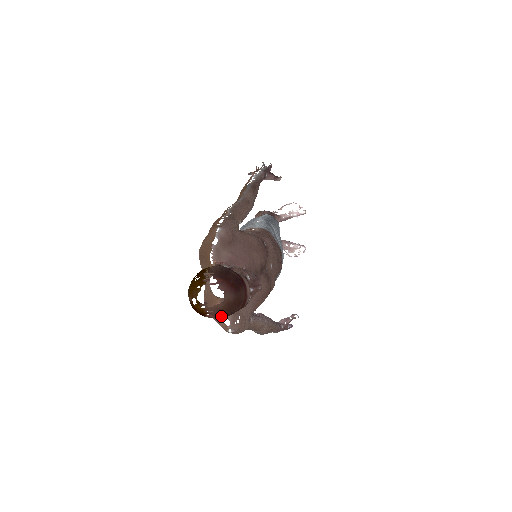
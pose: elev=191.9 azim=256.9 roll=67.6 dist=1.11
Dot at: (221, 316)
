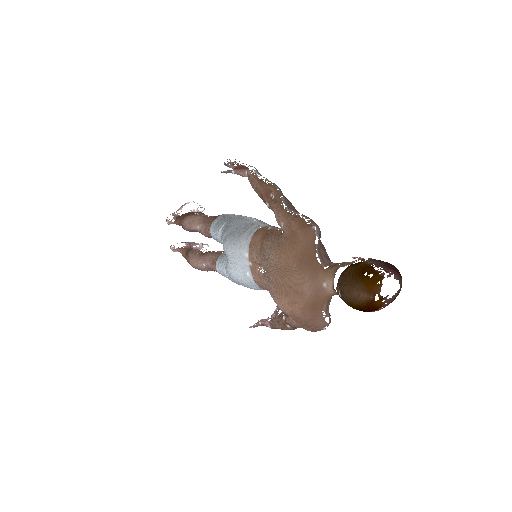
Dot at: occluded
